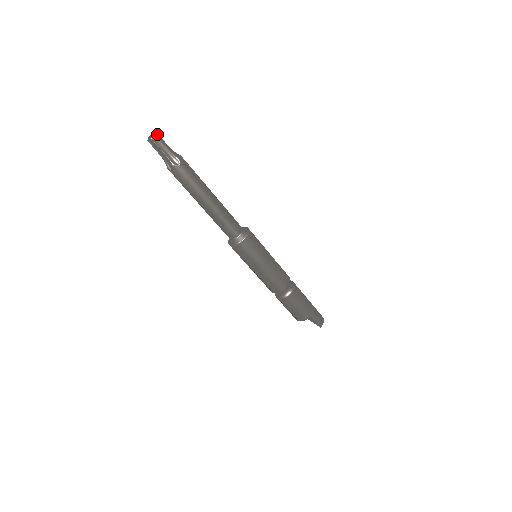
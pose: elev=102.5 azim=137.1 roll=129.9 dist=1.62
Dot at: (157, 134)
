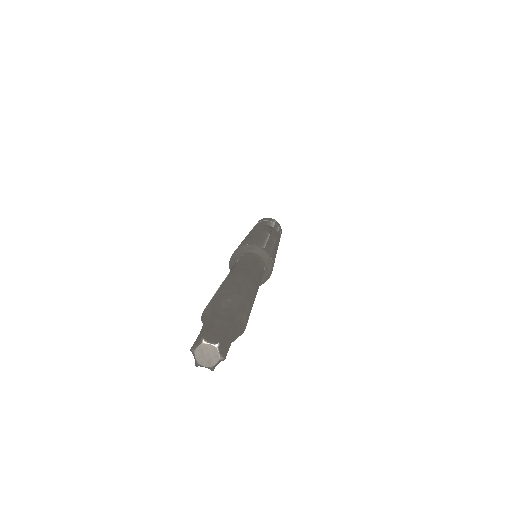
Dot at: (220, 344)
